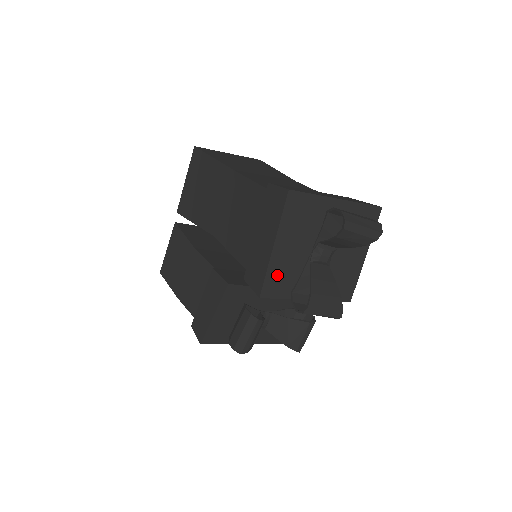
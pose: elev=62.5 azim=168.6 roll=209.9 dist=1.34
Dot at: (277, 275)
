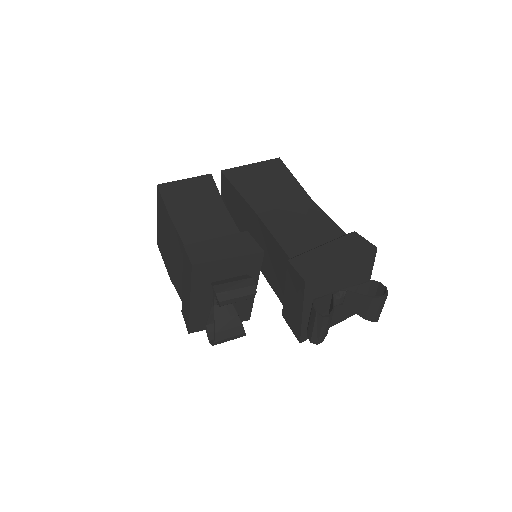
Dot at: (322, 281)
